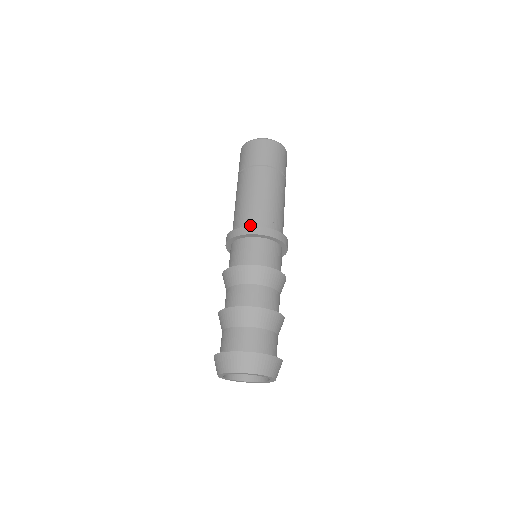
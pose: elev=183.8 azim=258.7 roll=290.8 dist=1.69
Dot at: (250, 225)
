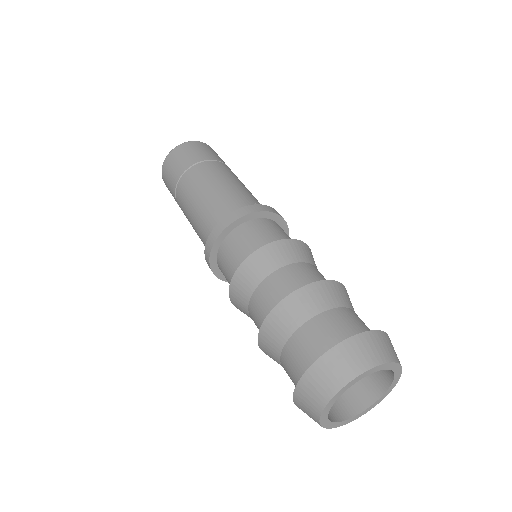
Dot at: occluded
